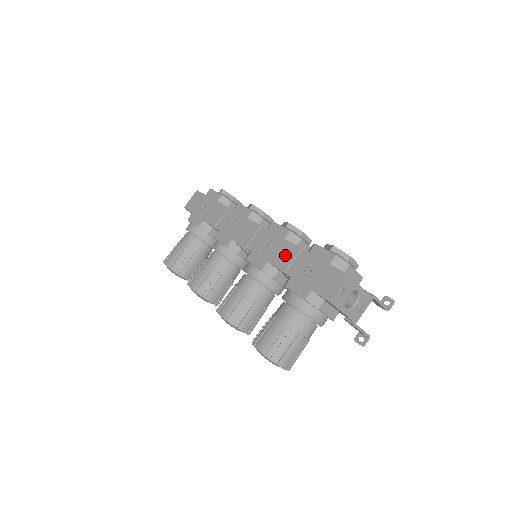
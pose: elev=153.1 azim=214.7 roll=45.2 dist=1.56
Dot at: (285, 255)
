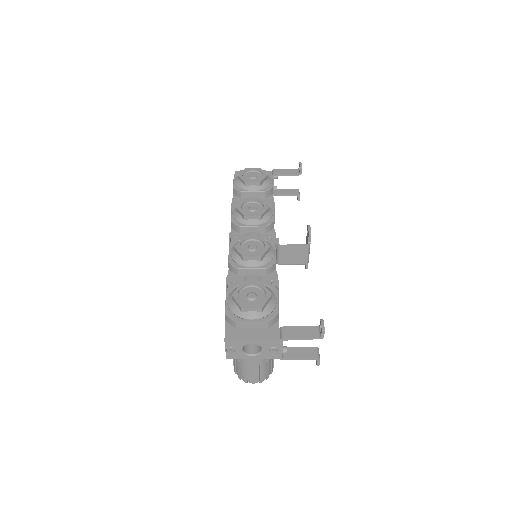
Dot at: occluded
